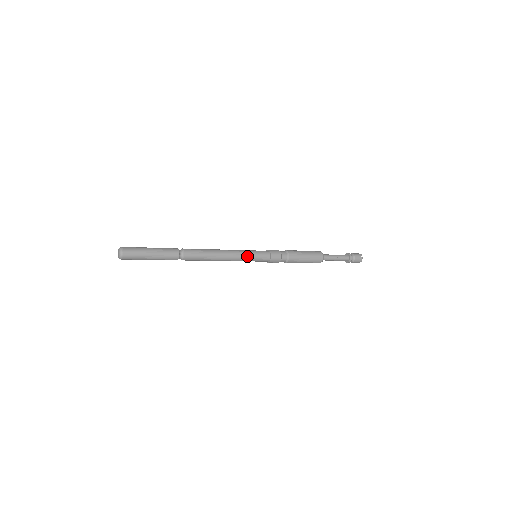
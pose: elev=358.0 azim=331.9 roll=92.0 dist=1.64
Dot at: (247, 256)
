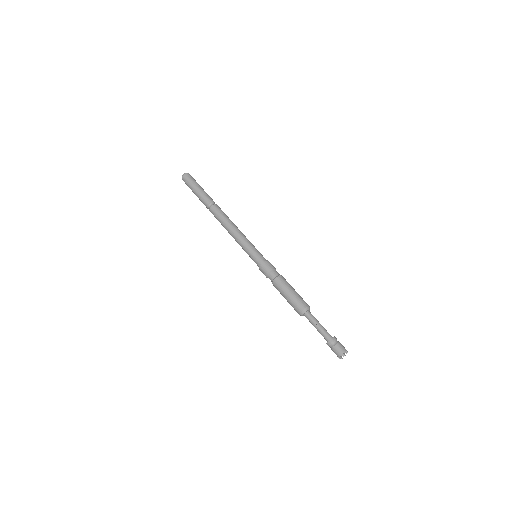
Dot at: (247, 247)
